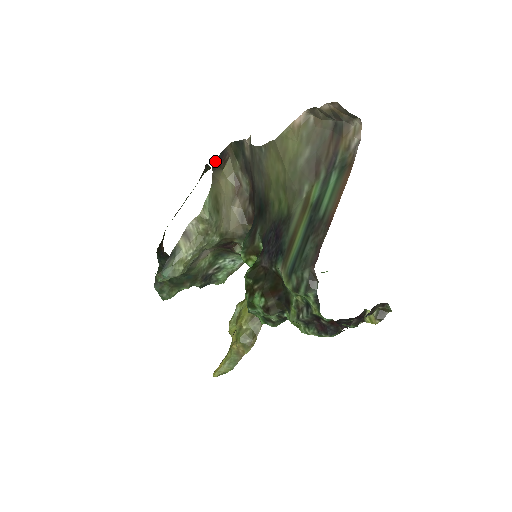
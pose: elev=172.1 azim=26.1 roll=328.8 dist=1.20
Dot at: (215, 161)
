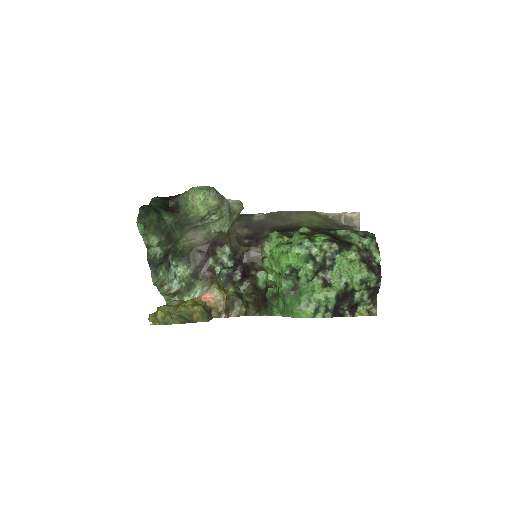
Dot at: occluded
